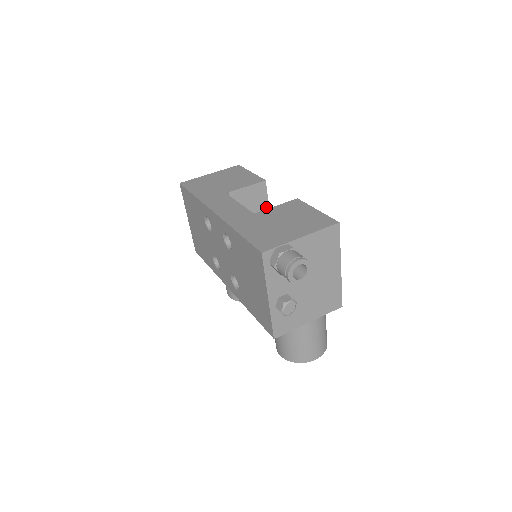
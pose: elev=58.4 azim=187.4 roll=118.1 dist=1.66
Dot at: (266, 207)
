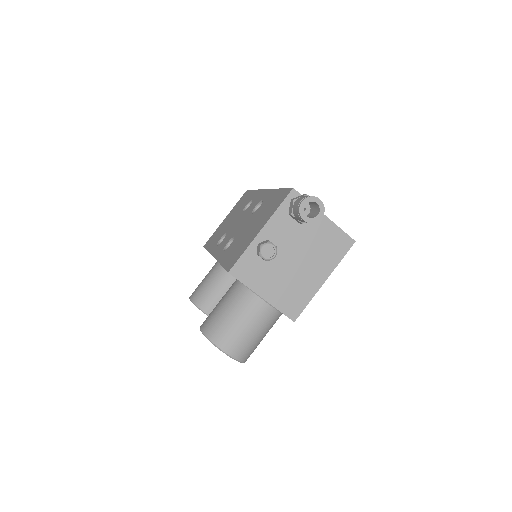
Dot at: occluded
